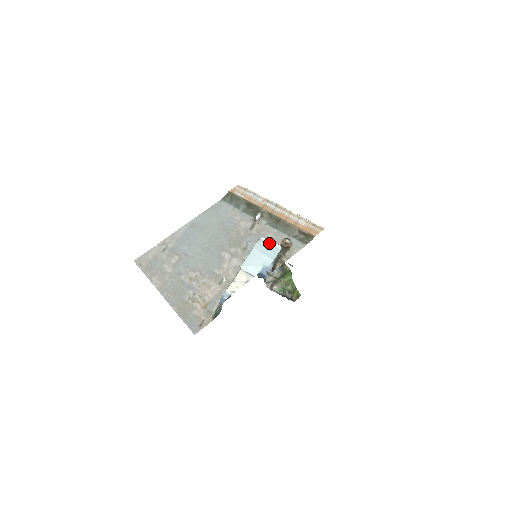
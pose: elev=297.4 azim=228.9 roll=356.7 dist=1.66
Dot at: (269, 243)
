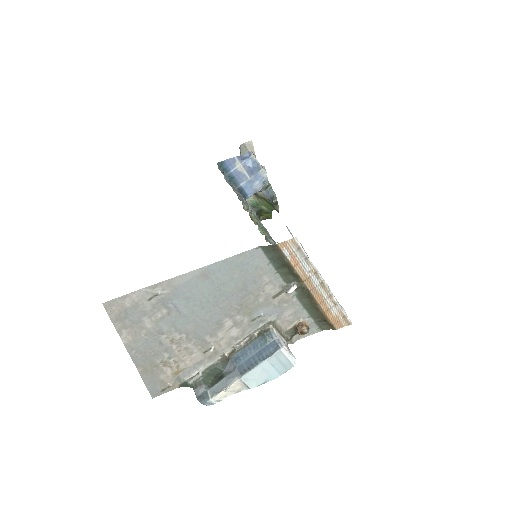
Dot at: (287, 357)
